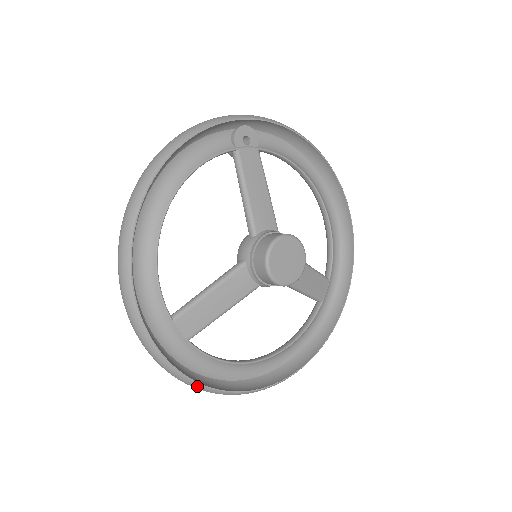
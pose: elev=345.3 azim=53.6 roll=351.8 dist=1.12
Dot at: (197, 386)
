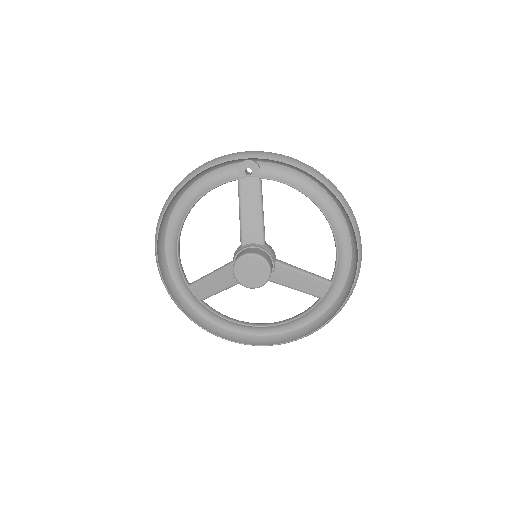
Dot at: (204, 329)
